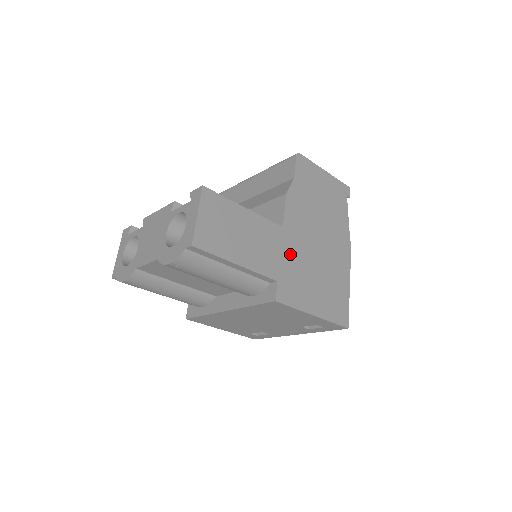
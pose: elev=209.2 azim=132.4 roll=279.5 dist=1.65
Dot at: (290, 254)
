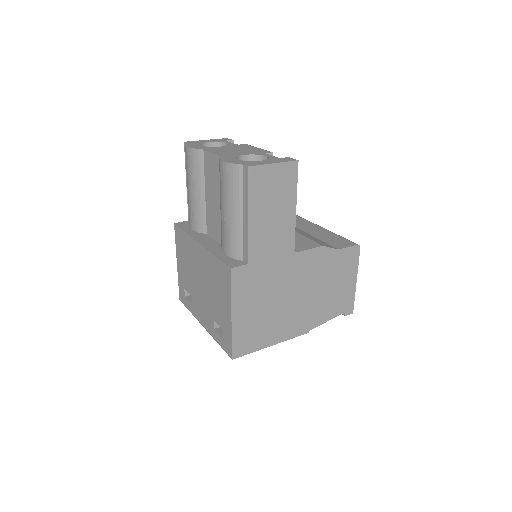
Dot at: (275, 269)
